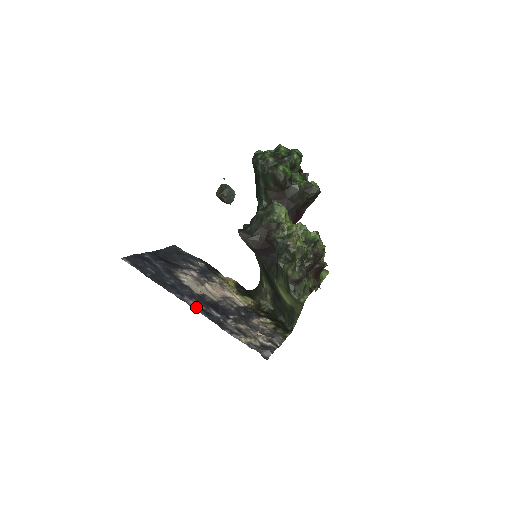
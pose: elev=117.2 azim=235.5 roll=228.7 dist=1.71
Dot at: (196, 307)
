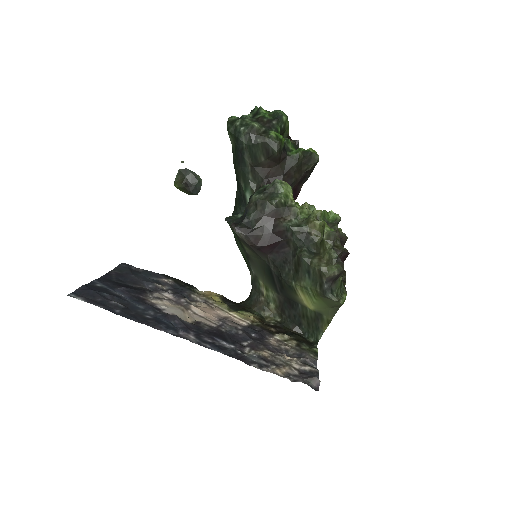
Dot at: (201, 342)
